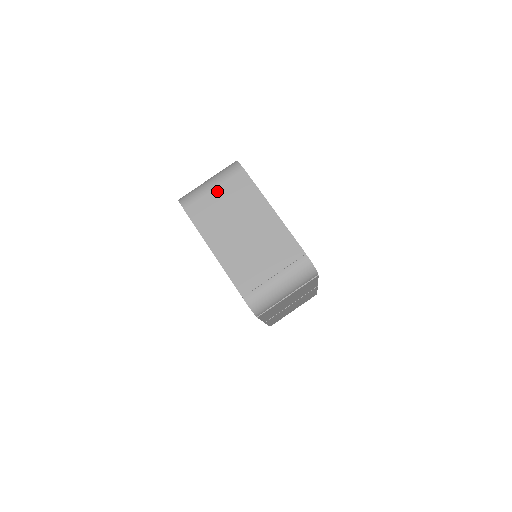
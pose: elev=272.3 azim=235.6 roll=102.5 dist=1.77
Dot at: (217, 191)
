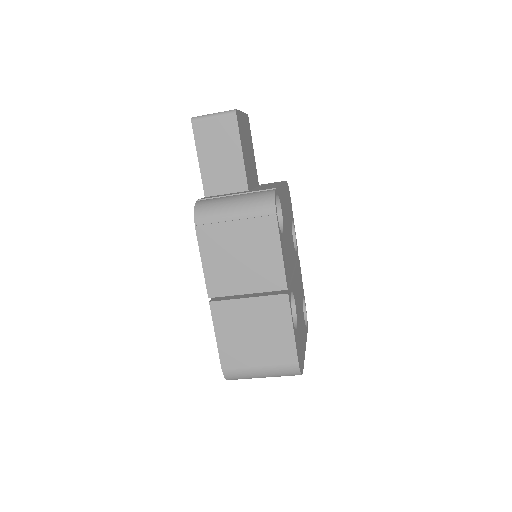
Dot at: occluded
